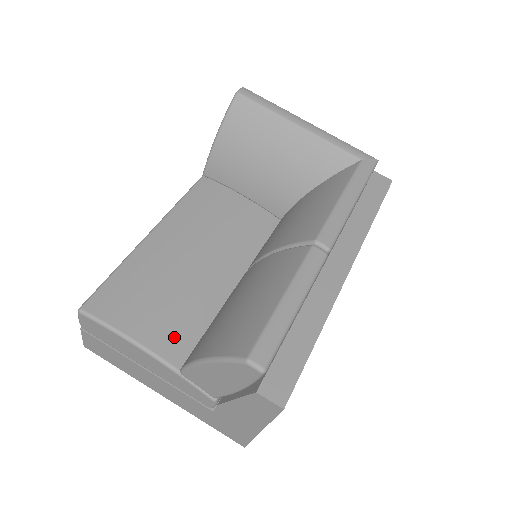
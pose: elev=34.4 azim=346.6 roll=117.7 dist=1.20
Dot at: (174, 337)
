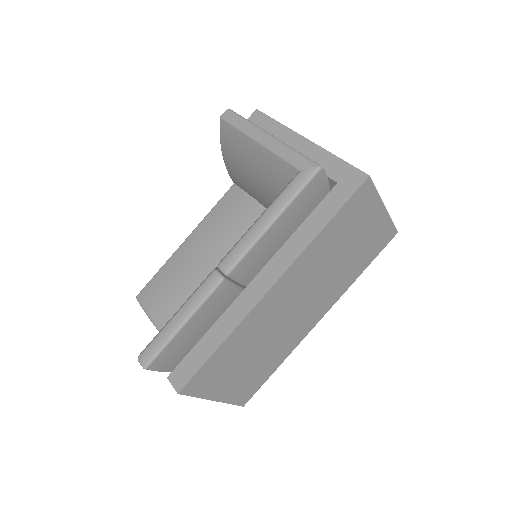
Dot at: occluded
